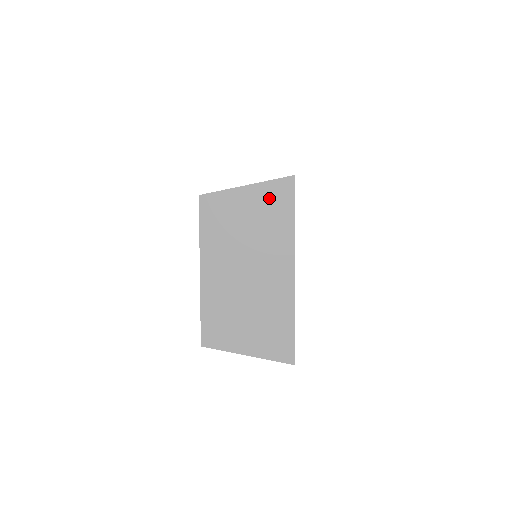
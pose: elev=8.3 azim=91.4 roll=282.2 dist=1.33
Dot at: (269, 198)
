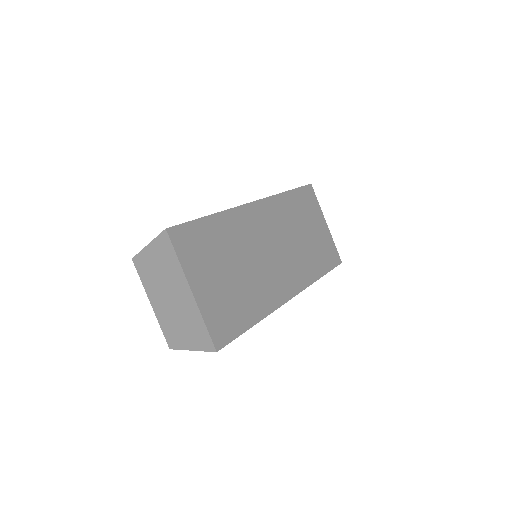
Dot at: (160, 248)
